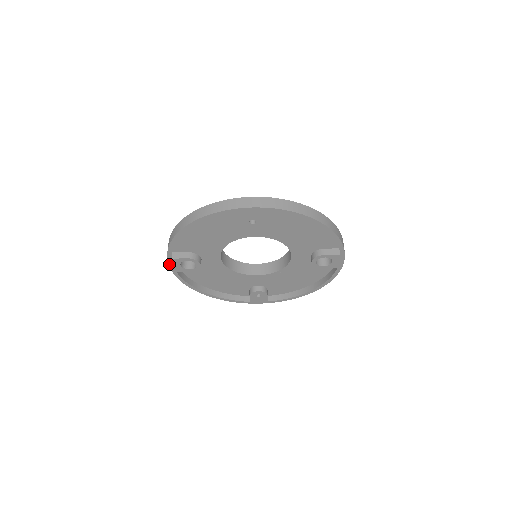
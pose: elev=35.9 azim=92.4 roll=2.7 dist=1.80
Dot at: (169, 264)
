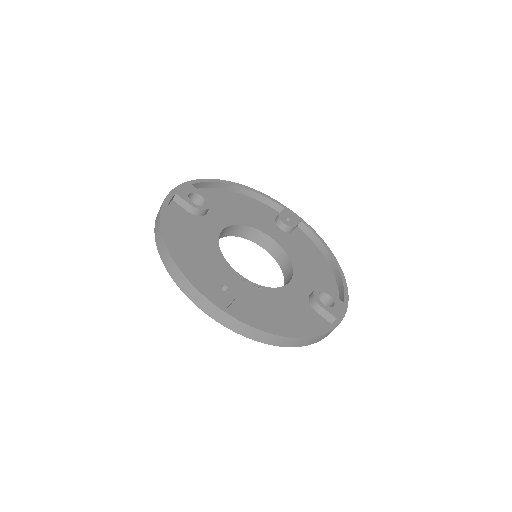
Dot at: (181, 185)
